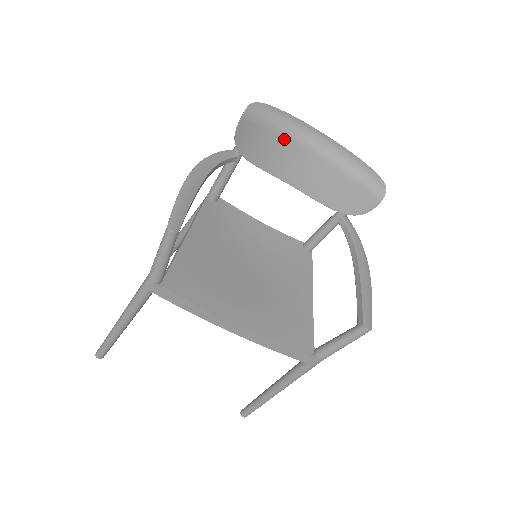
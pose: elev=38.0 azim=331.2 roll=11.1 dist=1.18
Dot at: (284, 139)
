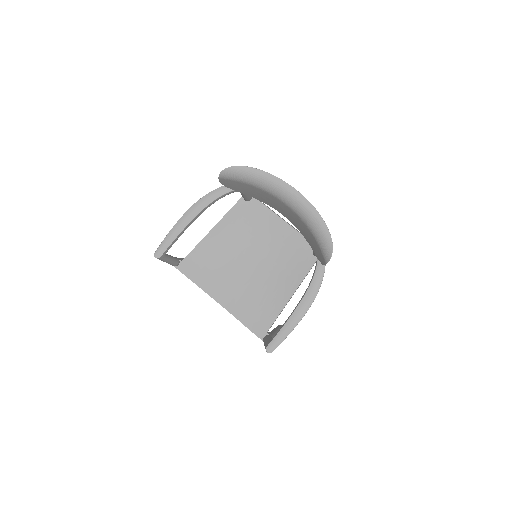
Dot at: (262, 190)
